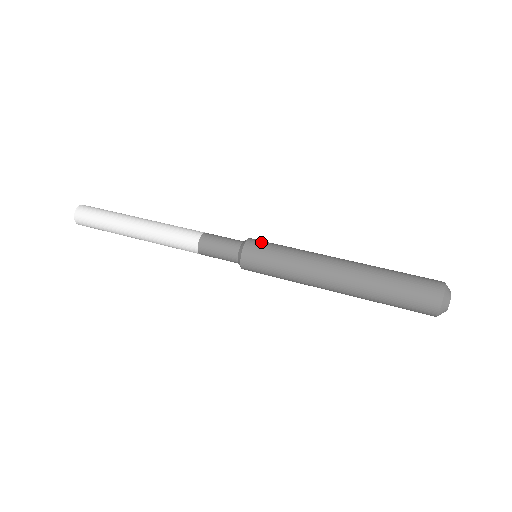
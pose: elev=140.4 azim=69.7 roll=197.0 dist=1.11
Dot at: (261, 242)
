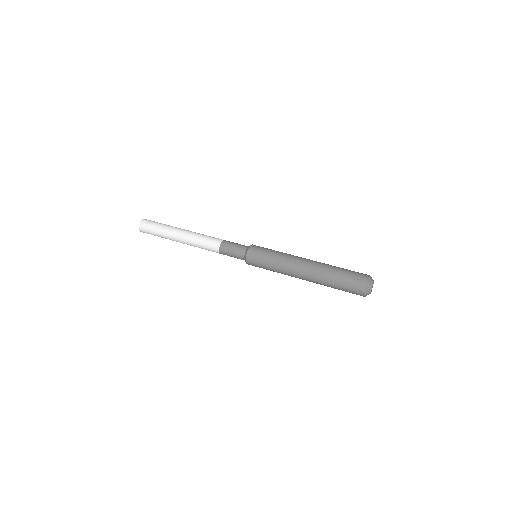
Dot at: (260, 247)
